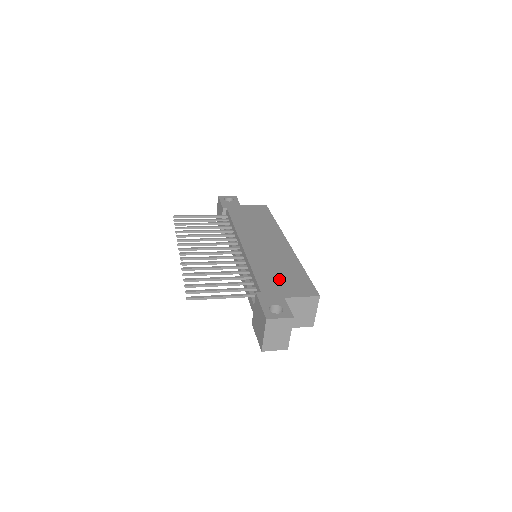
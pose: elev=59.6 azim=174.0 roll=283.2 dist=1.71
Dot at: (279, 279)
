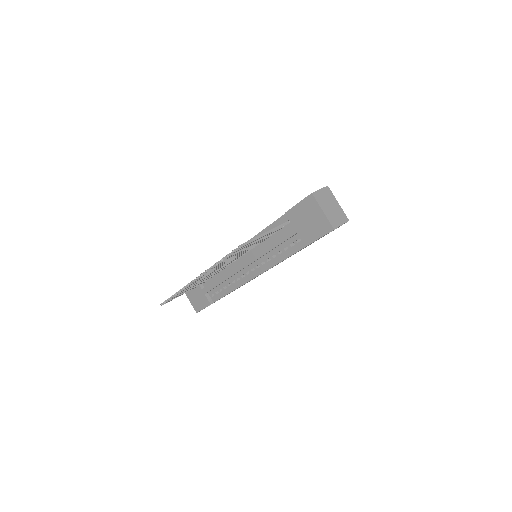
Dot at: occluded
